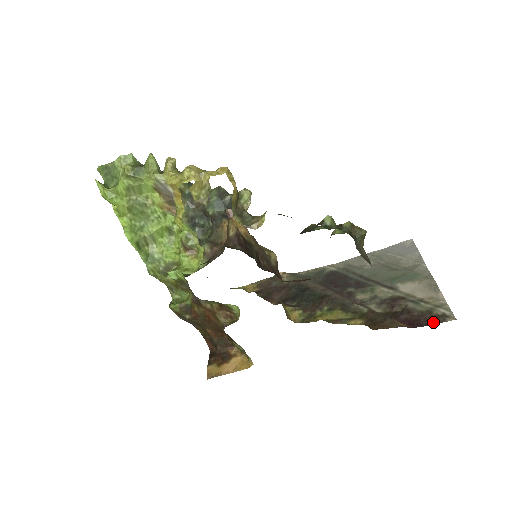
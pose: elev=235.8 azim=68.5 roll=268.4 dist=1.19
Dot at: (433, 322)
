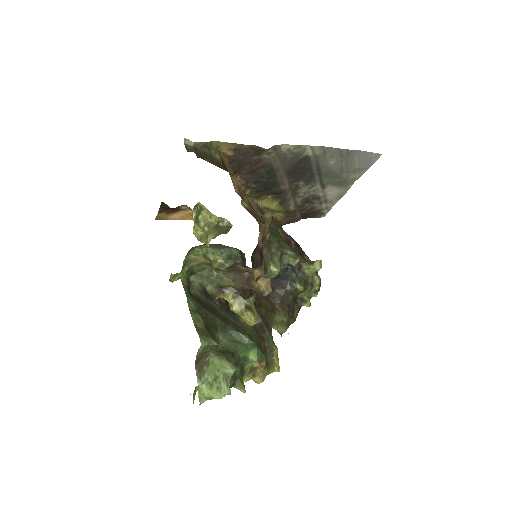
Dot at: (314, 217)
